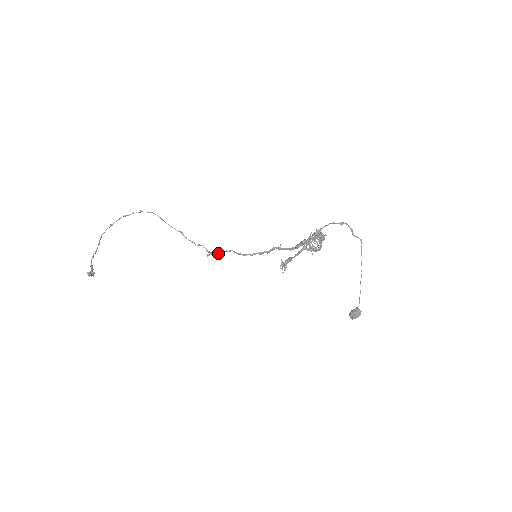
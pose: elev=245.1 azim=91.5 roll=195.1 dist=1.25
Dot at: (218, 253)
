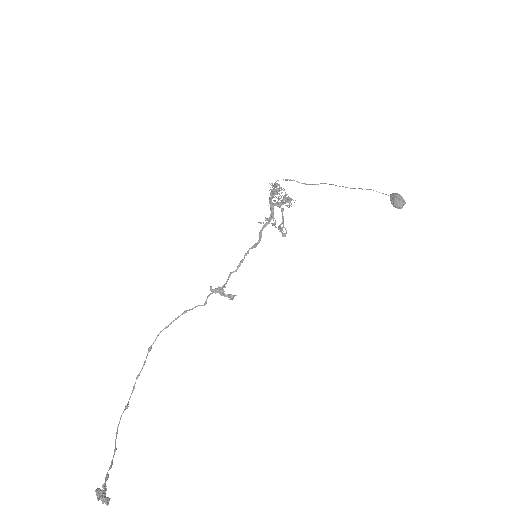
Dot at: (223, 286)
